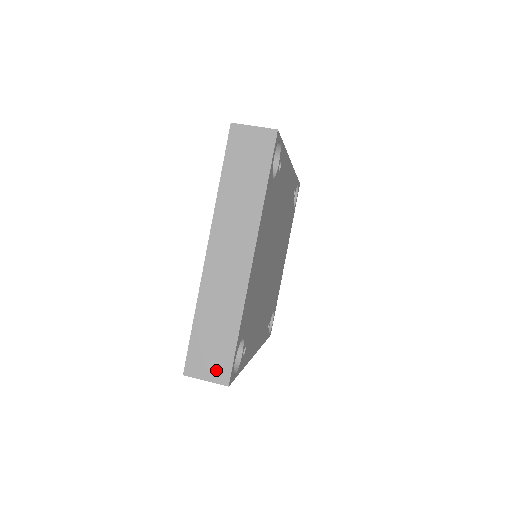
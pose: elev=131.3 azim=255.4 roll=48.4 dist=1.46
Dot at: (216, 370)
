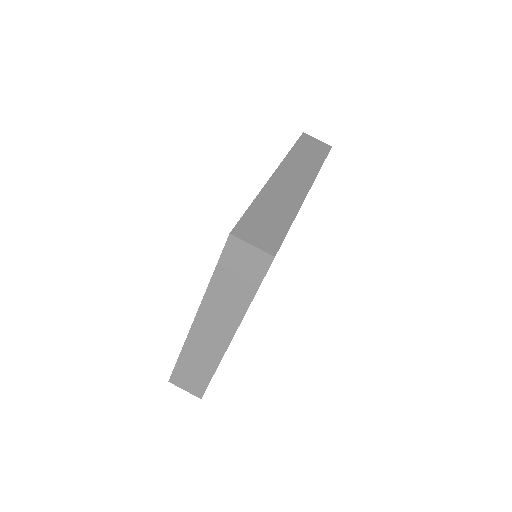
Dot at: (193, 388)
